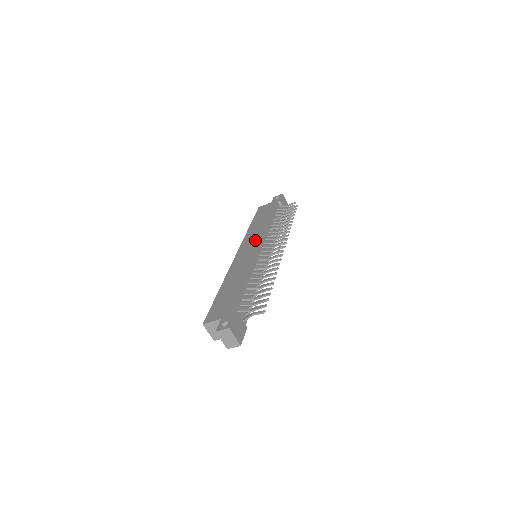
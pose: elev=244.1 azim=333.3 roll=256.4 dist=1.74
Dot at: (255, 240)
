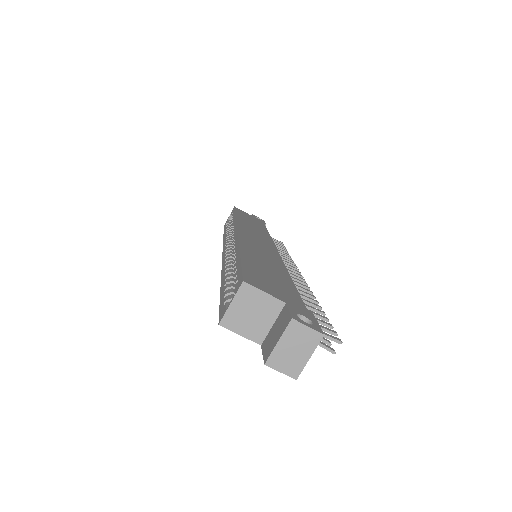
Dot at: (262, 237)
